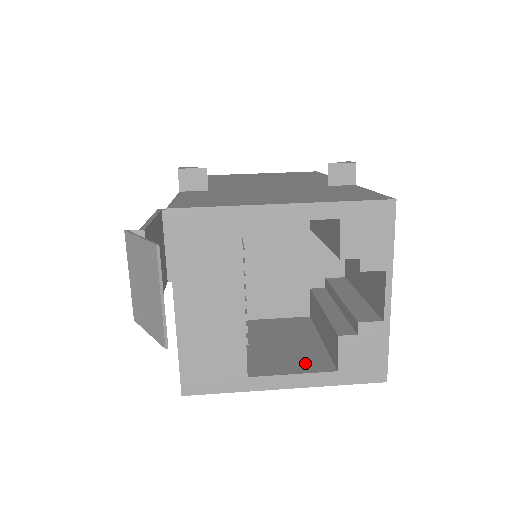
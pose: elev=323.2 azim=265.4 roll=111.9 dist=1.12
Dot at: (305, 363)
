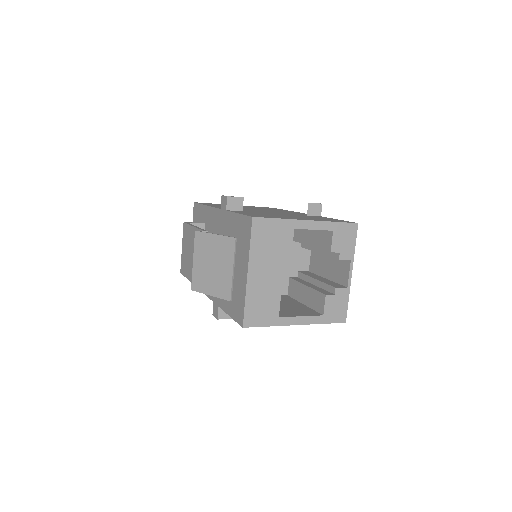
Dot at: (304, 312)
